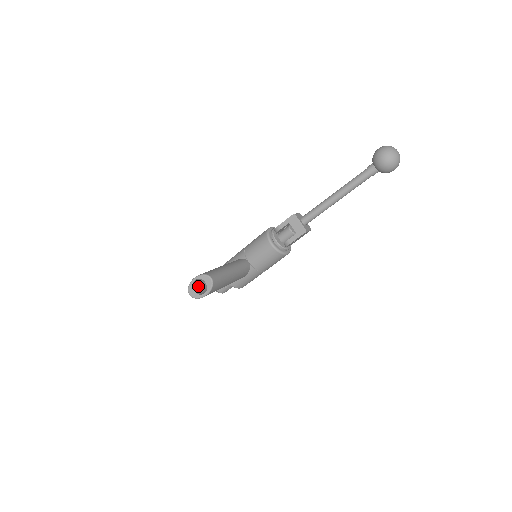
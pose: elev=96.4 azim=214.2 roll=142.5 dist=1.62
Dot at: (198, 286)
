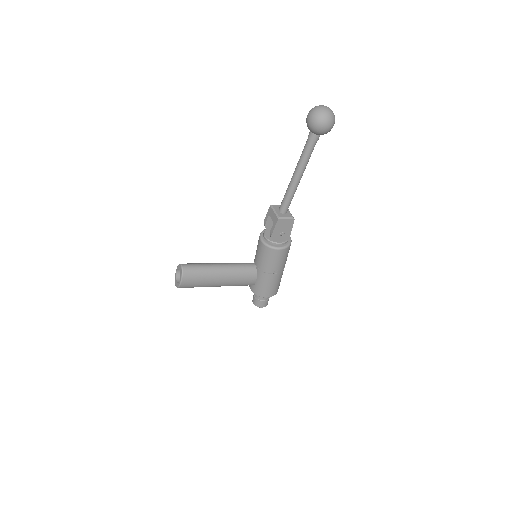
Dot at: occluded
